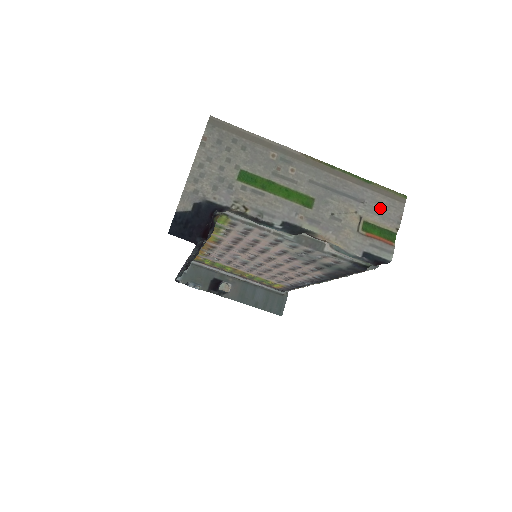
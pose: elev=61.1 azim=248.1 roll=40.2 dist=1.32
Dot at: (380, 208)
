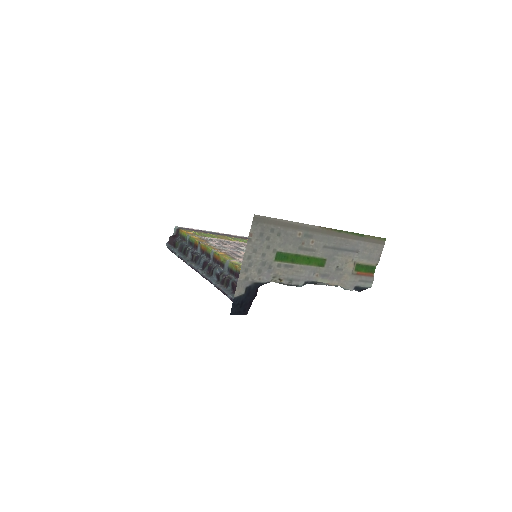
Dot at: (368, 253)
